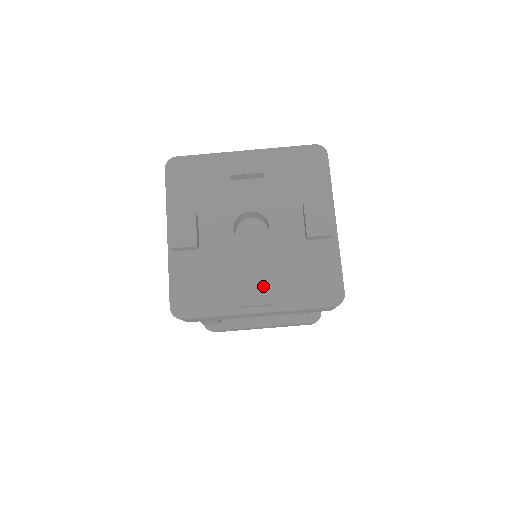
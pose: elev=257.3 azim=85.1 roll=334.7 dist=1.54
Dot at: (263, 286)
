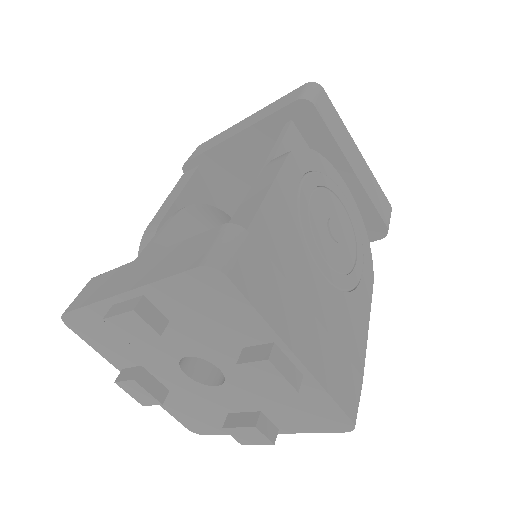
Dot at: (251, 433)
